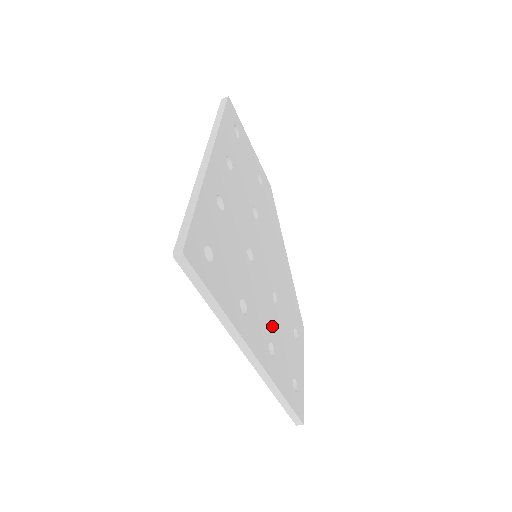
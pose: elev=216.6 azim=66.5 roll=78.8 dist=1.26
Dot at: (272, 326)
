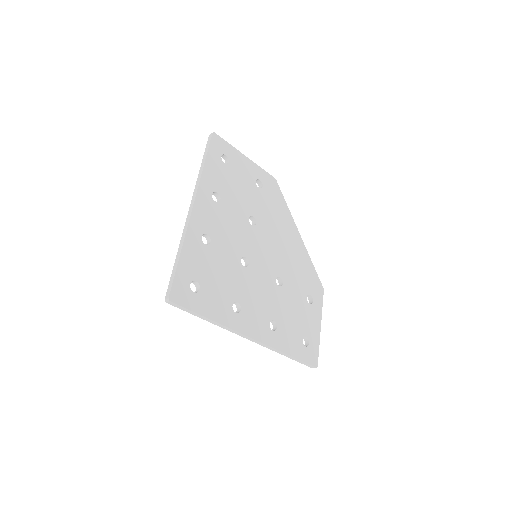
Dot at: (274, 306)
